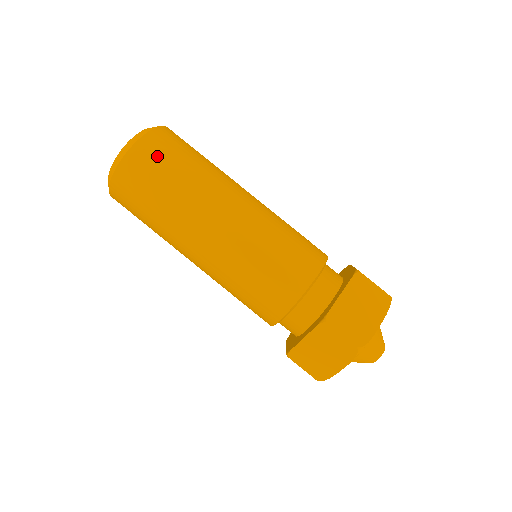
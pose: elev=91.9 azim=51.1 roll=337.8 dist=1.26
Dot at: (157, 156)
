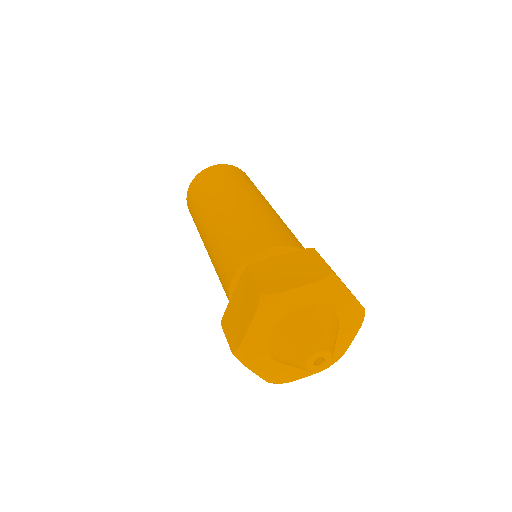
Dot at: (216, 173)
